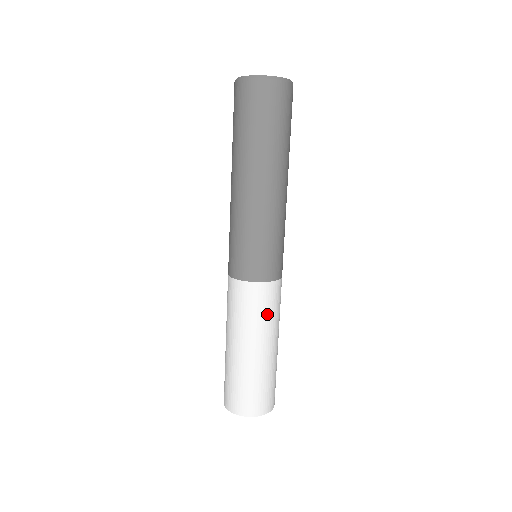
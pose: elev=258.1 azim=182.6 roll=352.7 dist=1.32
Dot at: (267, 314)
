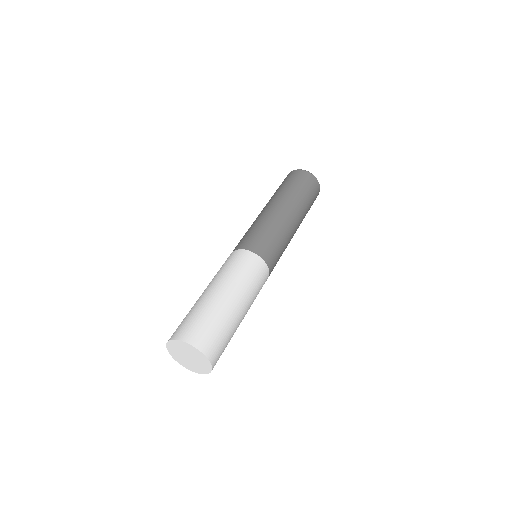
Dot at: (258, 291)
